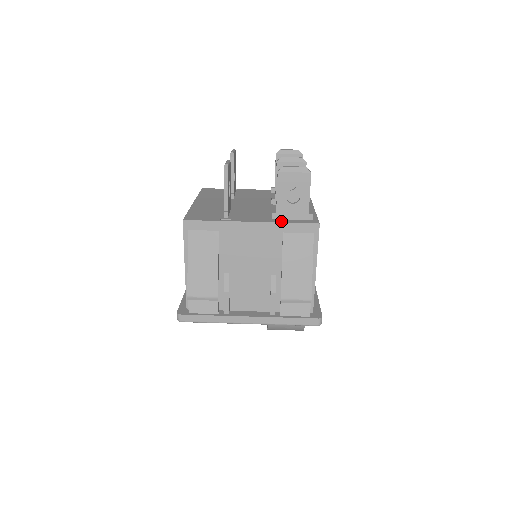
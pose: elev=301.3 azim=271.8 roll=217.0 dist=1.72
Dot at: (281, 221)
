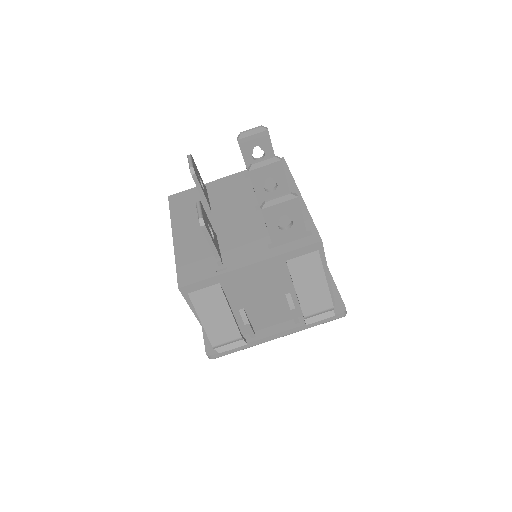
Dot at: (280, 251)
